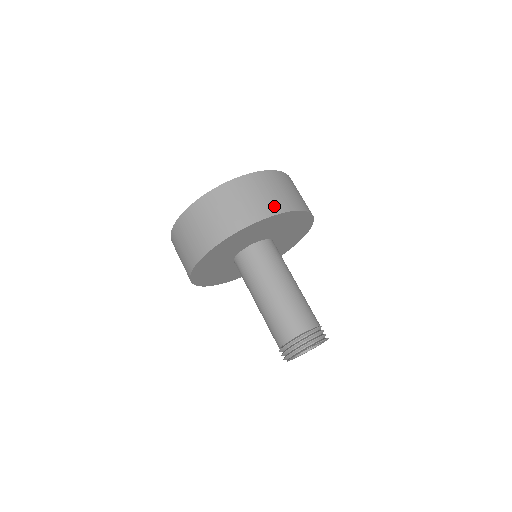
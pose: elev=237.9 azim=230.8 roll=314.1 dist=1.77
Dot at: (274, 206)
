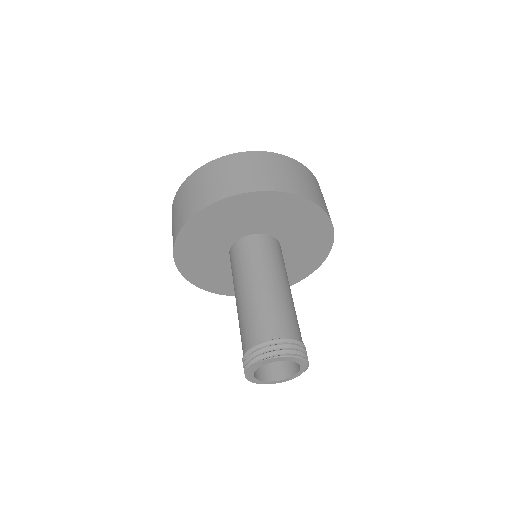
Dot at: (202, 201)
